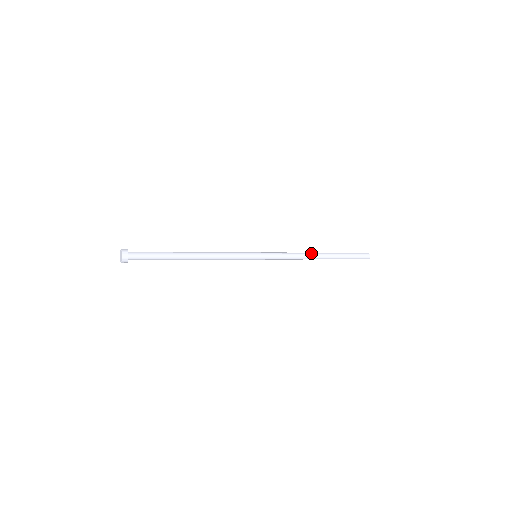
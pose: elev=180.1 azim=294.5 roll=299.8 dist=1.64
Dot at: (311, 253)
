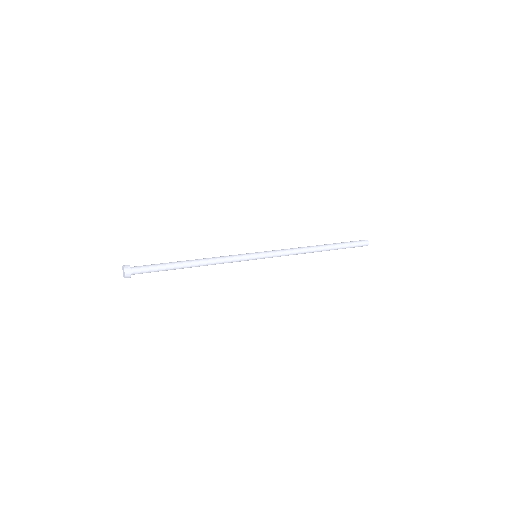
Dot at: (310, 246)
